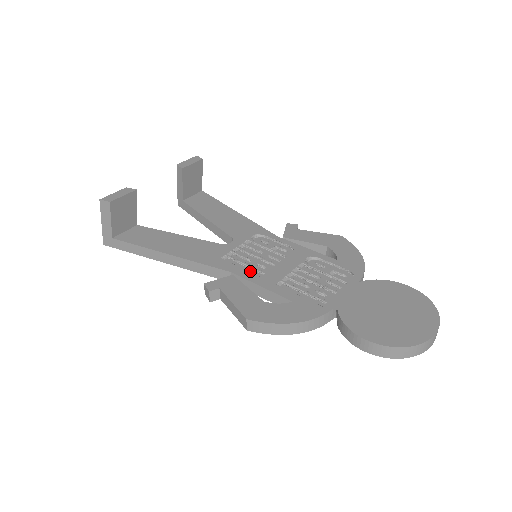
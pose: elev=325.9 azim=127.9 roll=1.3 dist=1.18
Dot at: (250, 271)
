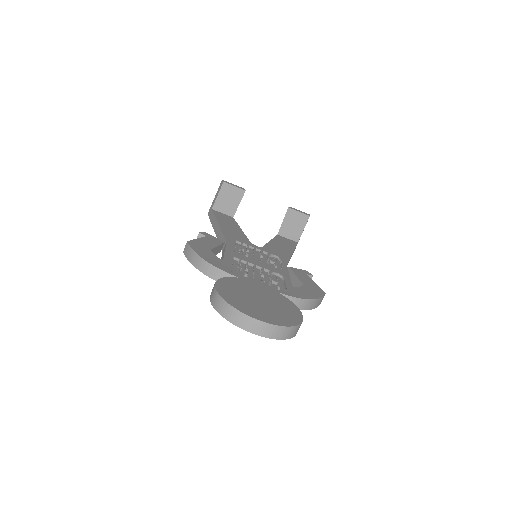
Dot at: (237, 250)
